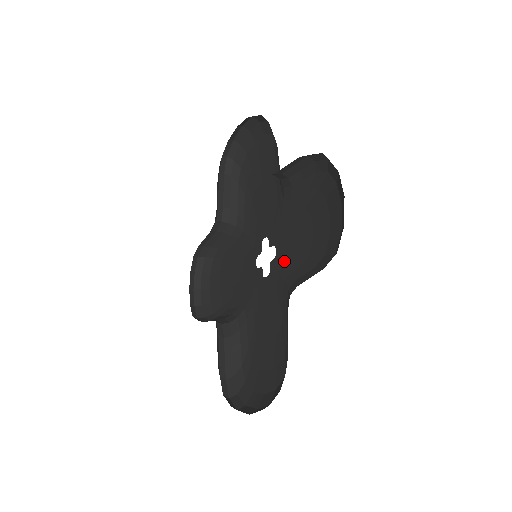
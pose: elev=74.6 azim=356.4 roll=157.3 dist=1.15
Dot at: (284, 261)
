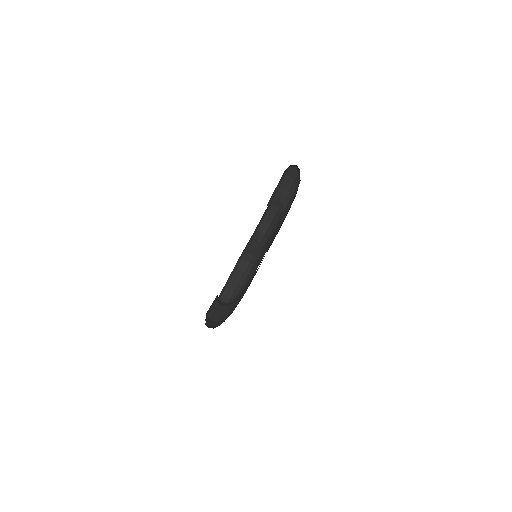
Dot at: occluded
